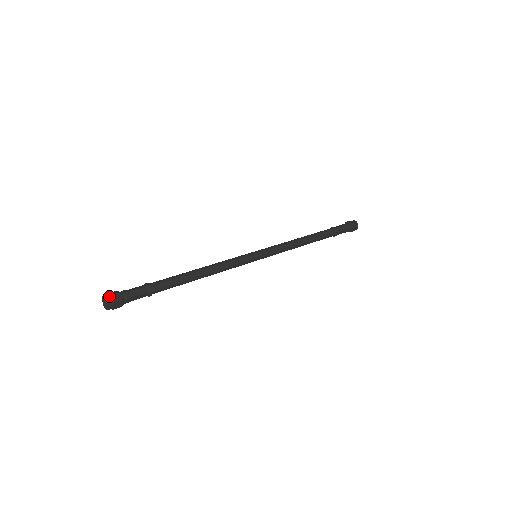
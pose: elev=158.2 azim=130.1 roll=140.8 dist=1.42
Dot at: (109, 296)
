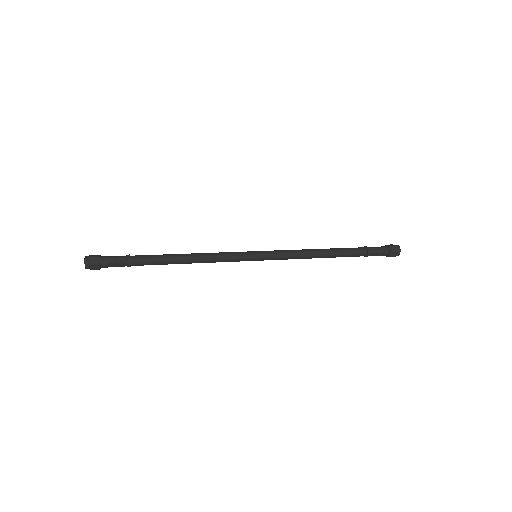
Dot at: (88, 257)
